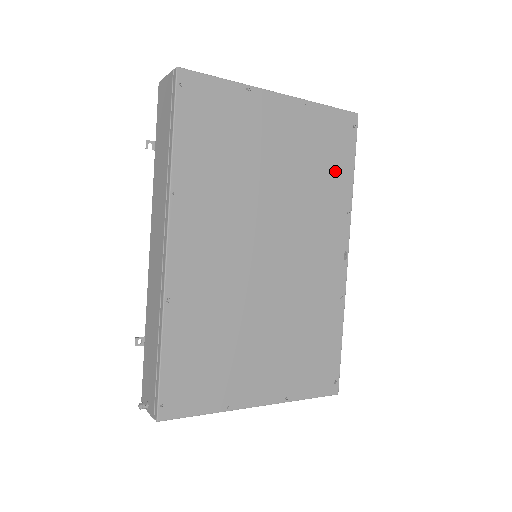
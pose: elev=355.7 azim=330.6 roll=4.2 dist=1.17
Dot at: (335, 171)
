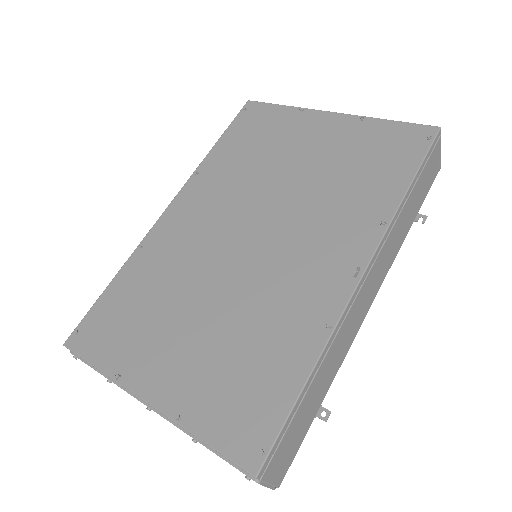
Dot at: (379, 178)
